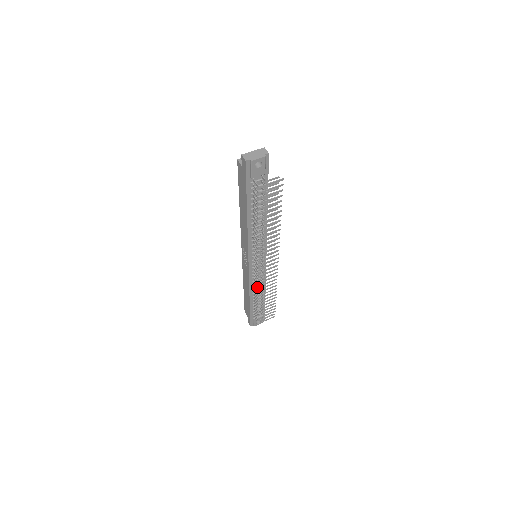
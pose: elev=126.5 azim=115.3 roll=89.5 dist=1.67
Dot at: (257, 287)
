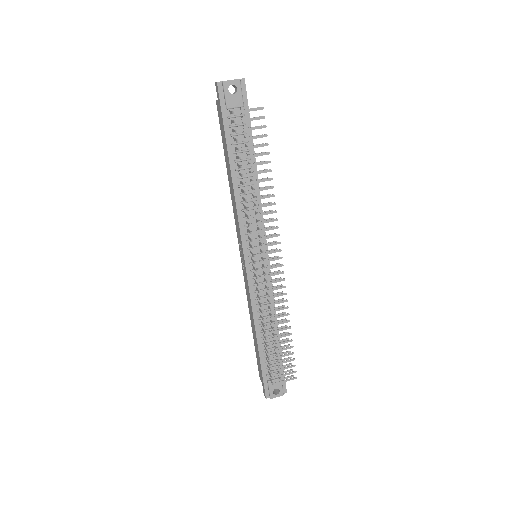
Dot at: (260, 304)
